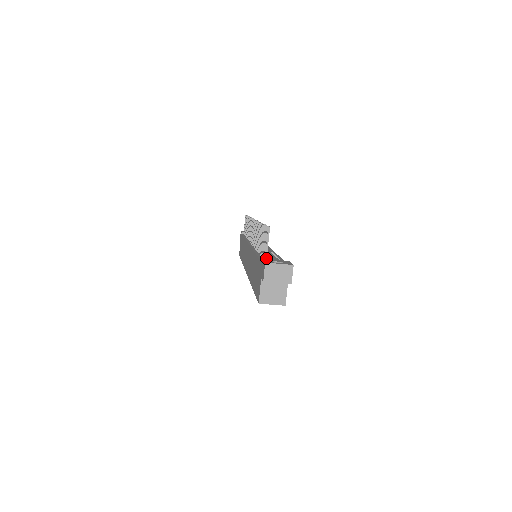
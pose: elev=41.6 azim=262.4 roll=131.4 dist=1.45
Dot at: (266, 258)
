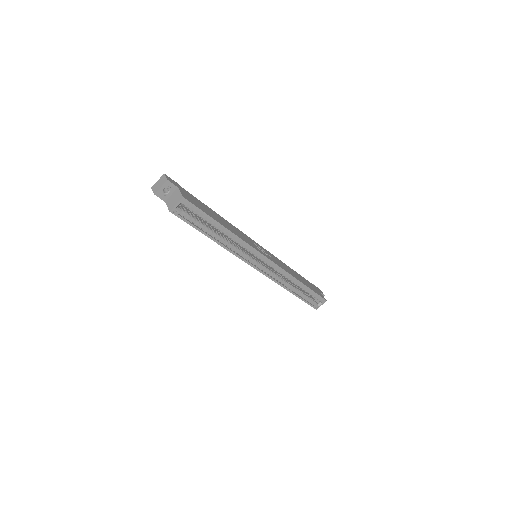
Dot at: occluded
